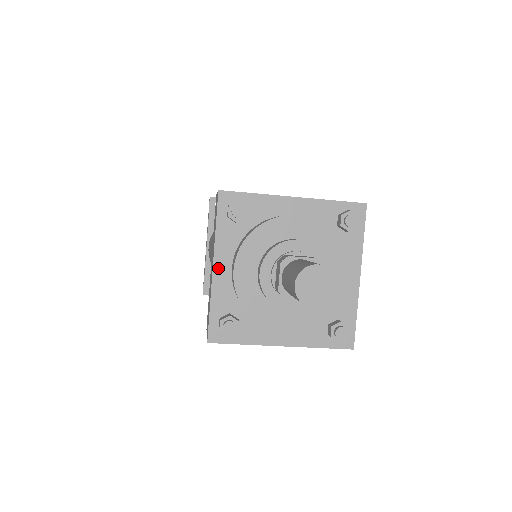
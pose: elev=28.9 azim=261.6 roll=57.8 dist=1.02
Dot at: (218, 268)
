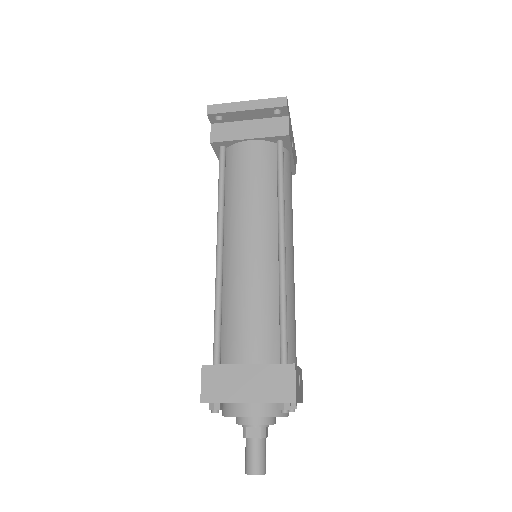
Dot at: occluded
